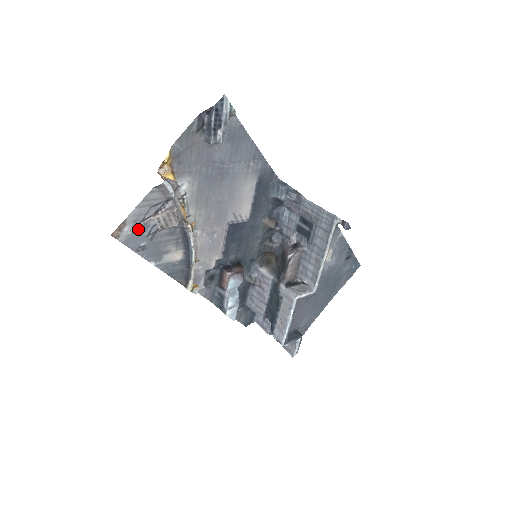
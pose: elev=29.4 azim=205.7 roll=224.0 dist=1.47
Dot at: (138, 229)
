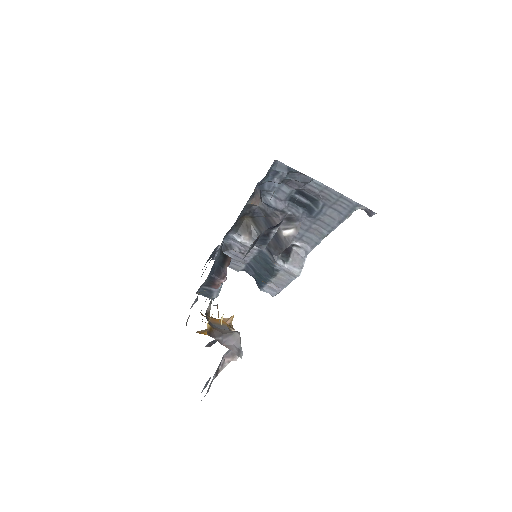
Dot at: occluded
